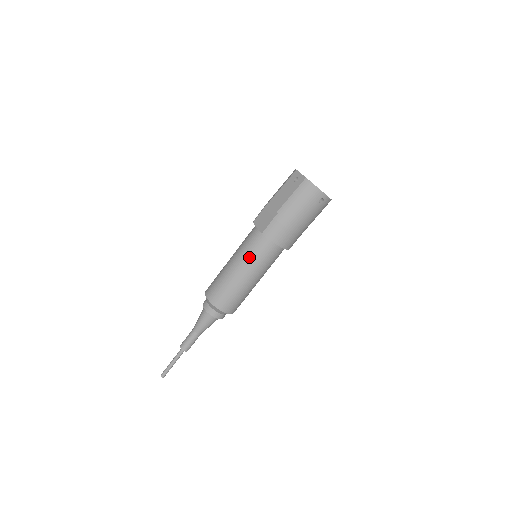
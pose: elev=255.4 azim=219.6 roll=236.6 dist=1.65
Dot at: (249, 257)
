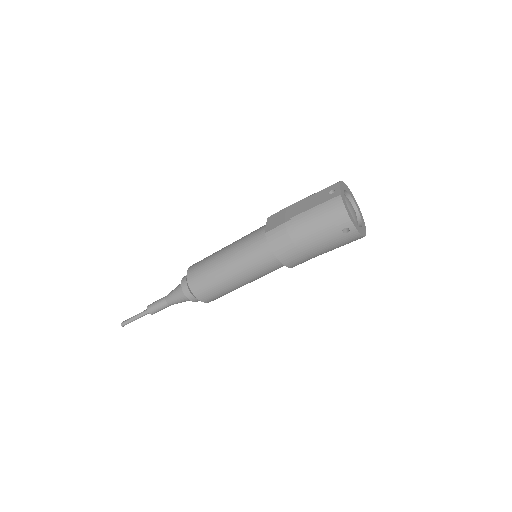
Dot at: (242, 252)
